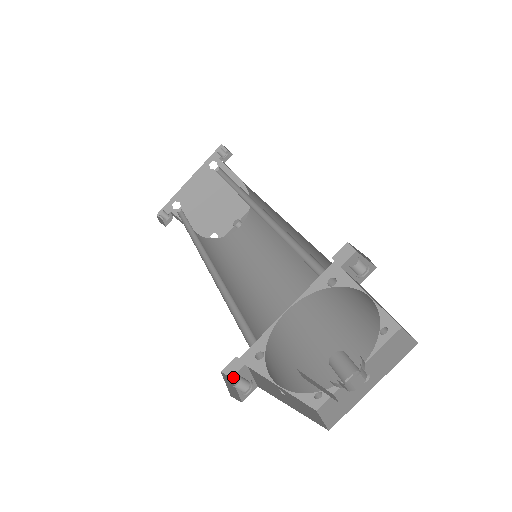
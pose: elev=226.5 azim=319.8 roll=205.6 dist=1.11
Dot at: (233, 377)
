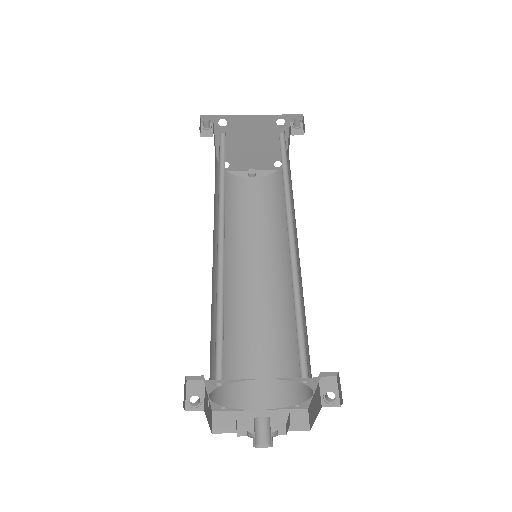
Dot at: (189, 381)
